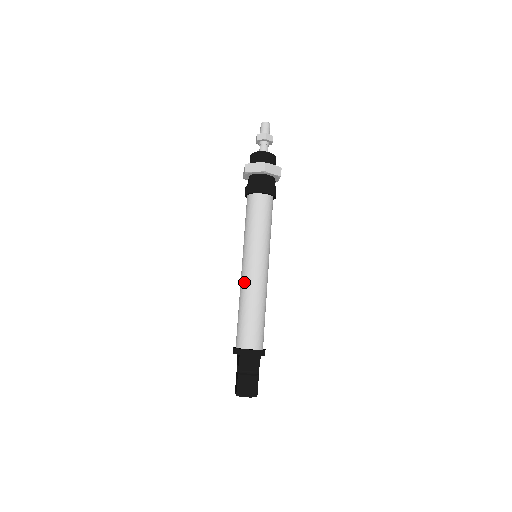
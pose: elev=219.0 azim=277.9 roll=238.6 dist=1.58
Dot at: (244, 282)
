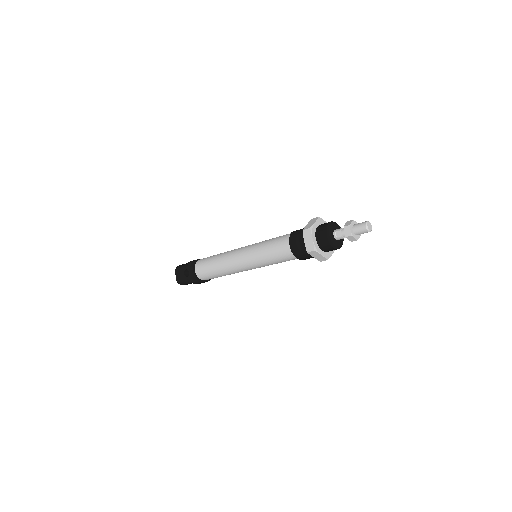
Dot at: (233, 269)
